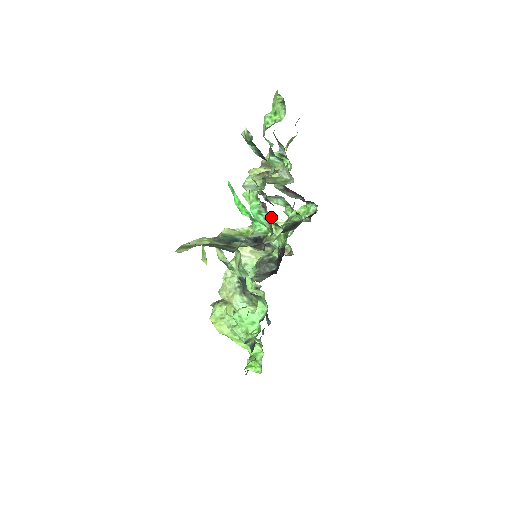
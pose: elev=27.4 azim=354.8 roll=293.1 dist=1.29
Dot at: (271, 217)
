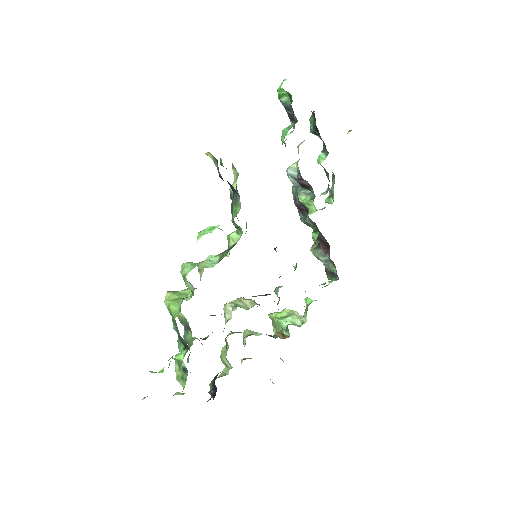
Dot at: (290, 310)
